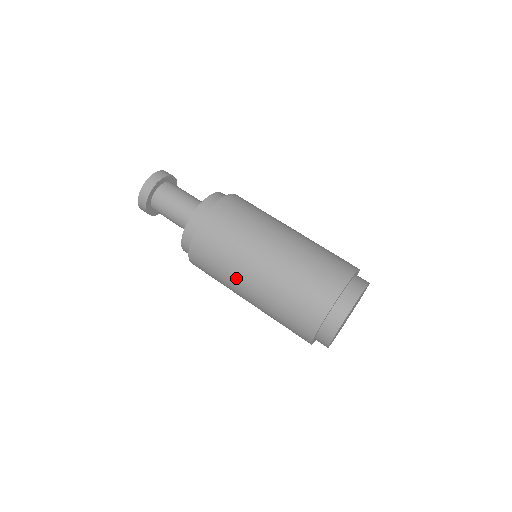
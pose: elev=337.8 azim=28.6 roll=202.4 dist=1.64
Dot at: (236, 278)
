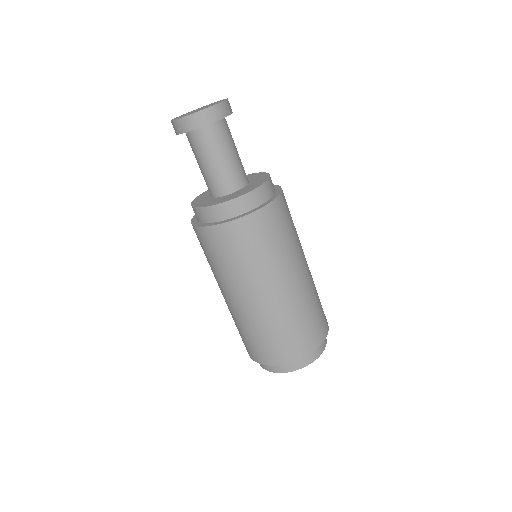
Dot at: occluded
